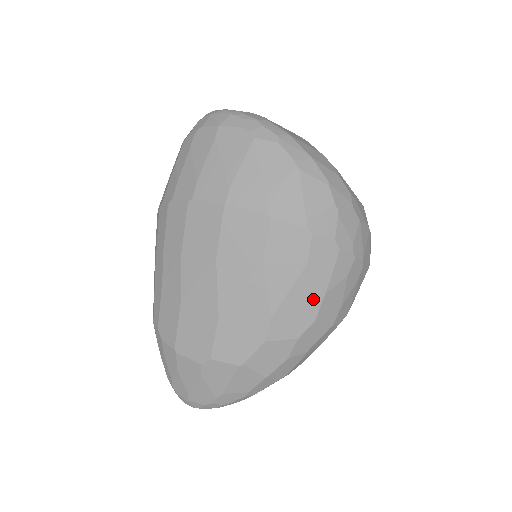
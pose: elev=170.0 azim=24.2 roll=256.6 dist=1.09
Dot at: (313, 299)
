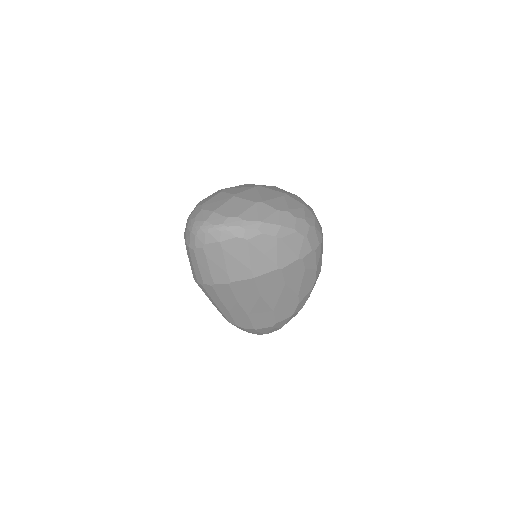
Dot at: (312, 275)
